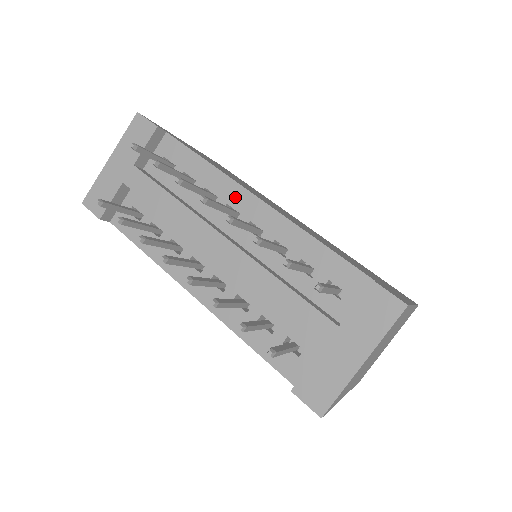
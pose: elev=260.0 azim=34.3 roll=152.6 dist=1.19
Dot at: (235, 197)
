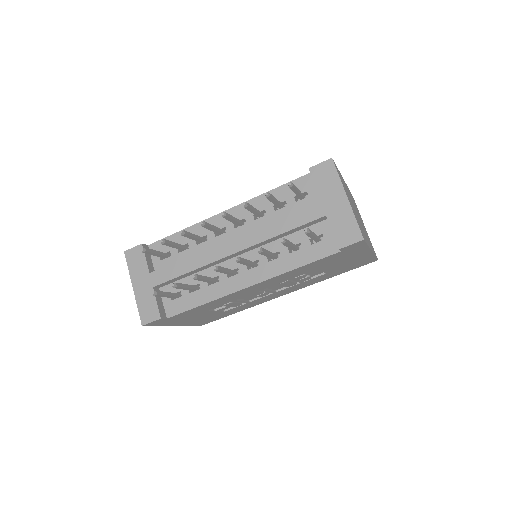
Dot at: (214, 225)
